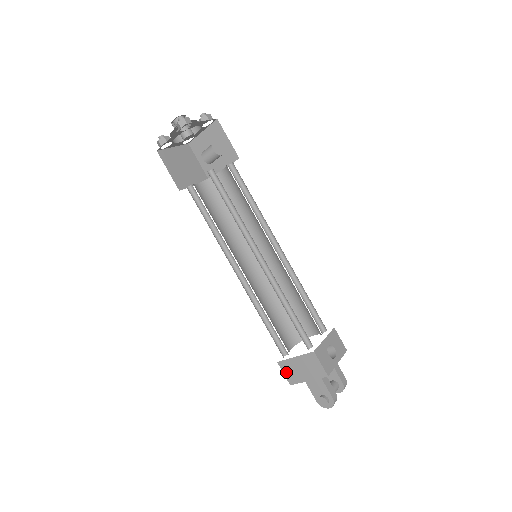
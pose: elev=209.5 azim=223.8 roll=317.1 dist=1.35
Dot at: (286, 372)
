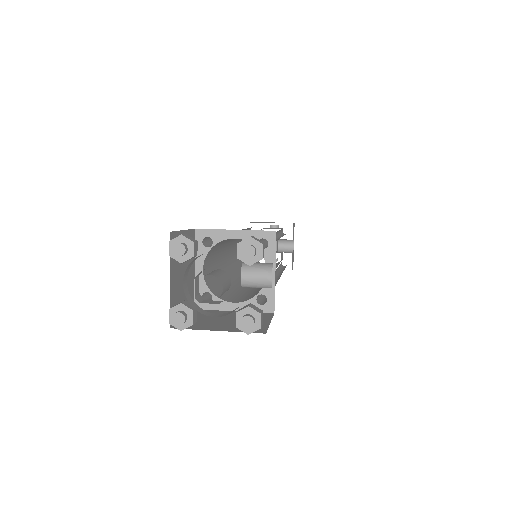
Dot at: occluded
